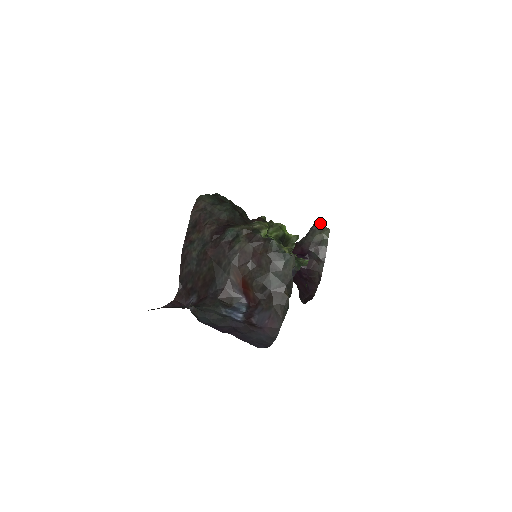
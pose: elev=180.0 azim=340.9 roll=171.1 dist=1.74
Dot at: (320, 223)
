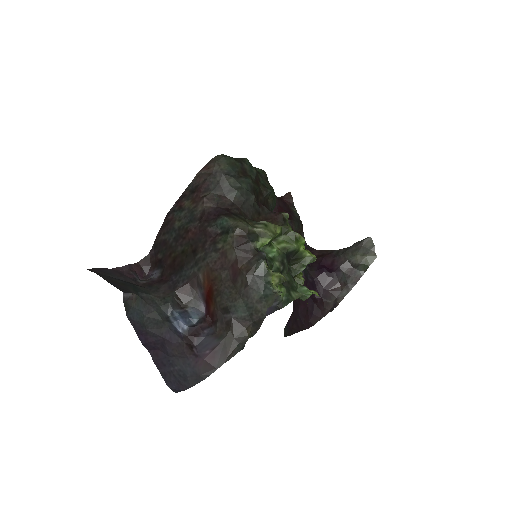
Dot at: (370, 243)
